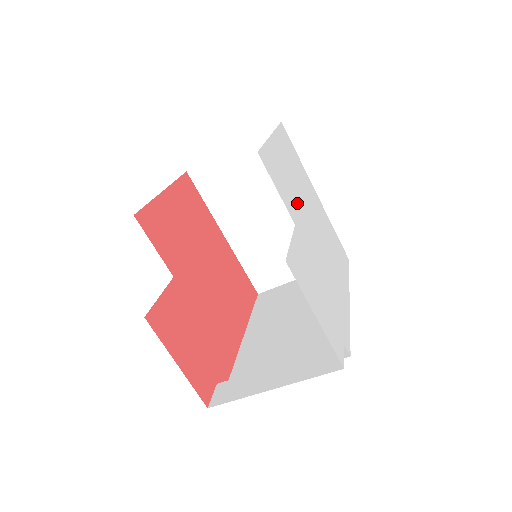
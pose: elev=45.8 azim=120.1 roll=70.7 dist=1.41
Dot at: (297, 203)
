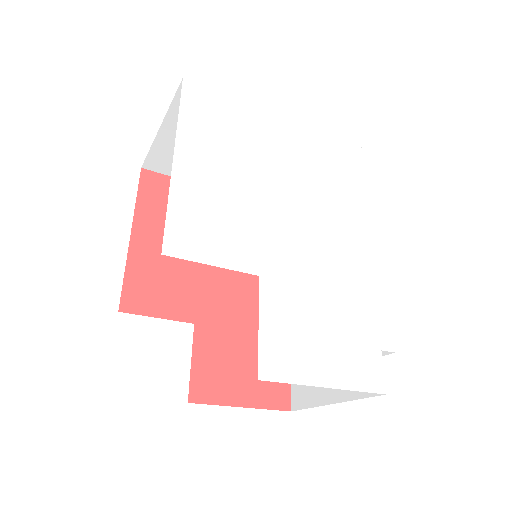
Dot at: (254, 220)
